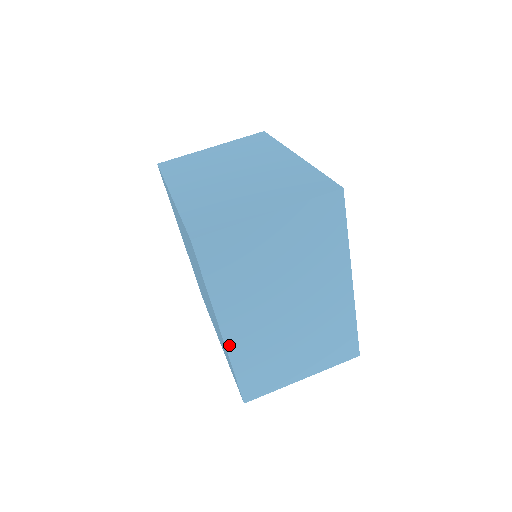
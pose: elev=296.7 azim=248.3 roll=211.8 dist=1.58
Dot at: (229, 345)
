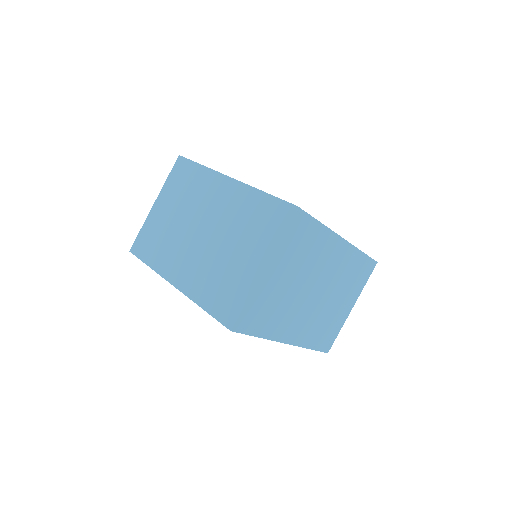
Dot at: (296, 343)
